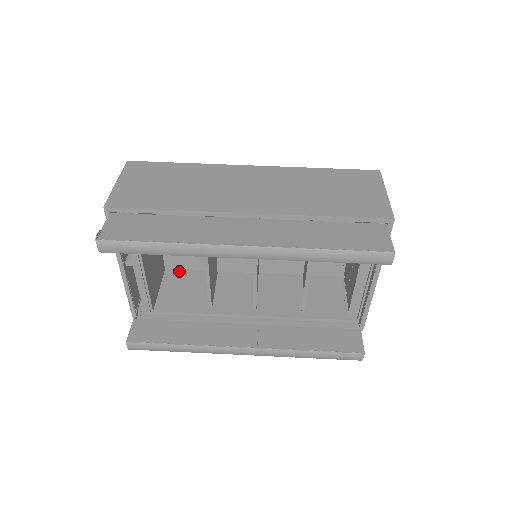
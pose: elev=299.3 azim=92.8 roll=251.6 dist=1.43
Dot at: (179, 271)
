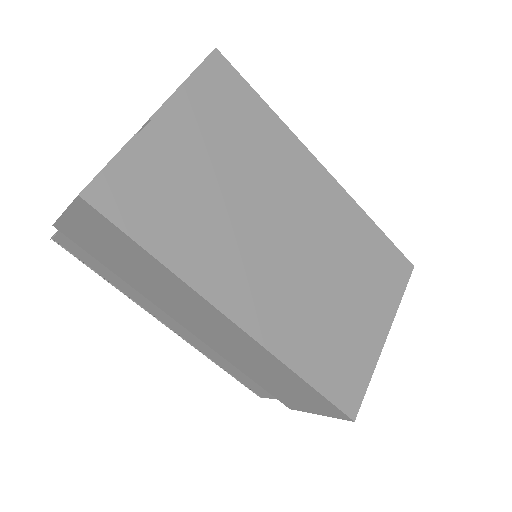
Dot at: occluded
